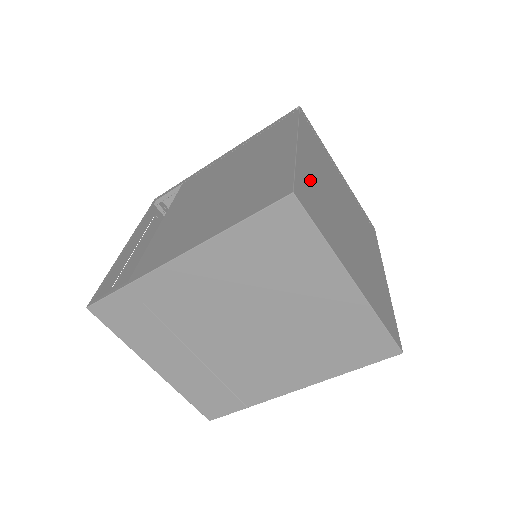
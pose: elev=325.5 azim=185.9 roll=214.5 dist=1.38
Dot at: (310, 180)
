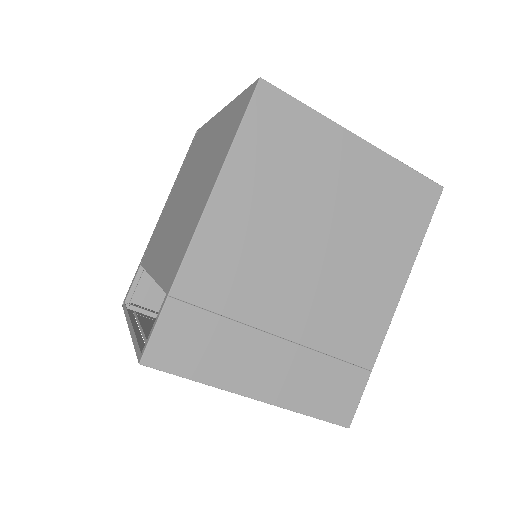
Dot at: occluded
